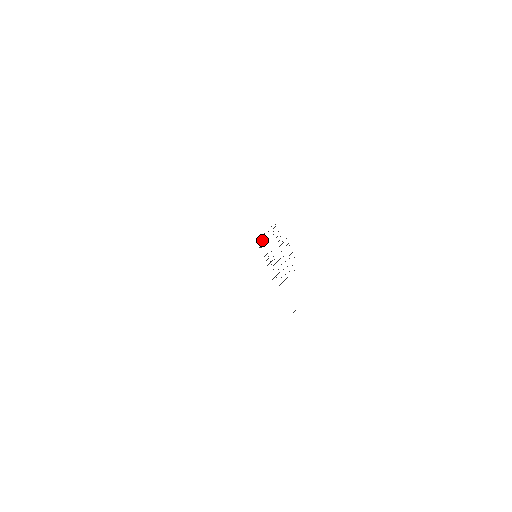
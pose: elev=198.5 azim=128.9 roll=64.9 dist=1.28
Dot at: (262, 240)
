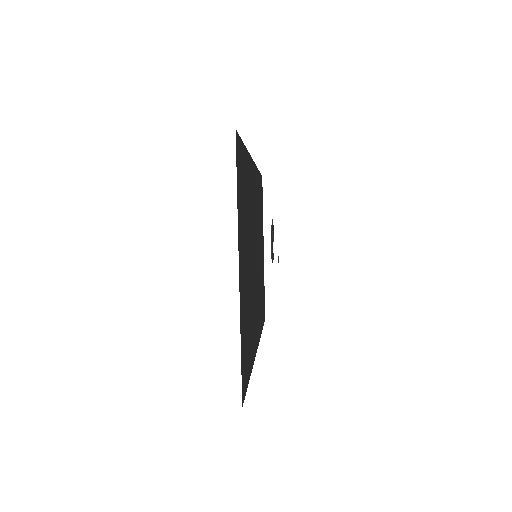
Dot at: (273, 253)
